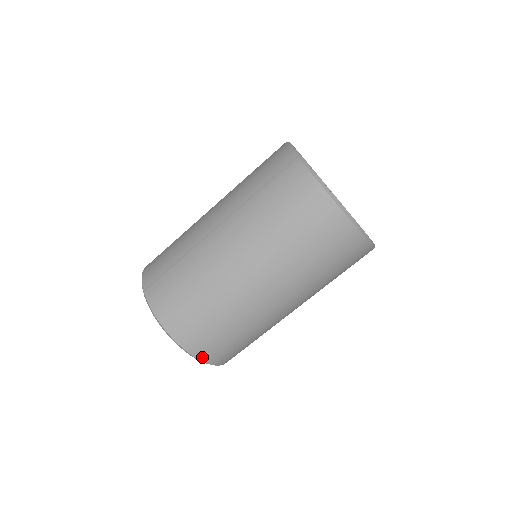
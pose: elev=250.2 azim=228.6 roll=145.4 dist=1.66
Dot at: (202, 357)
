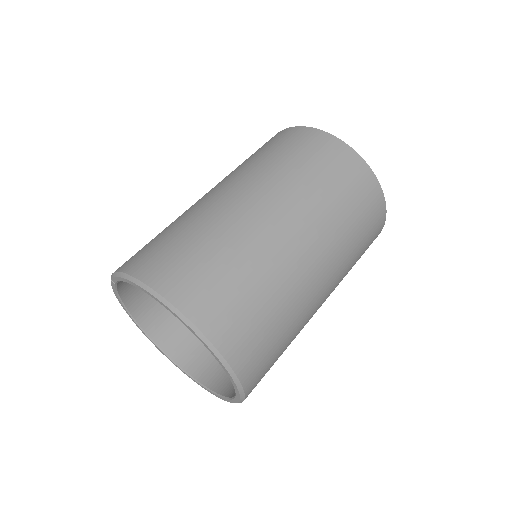
Dot at: (186, 308)
